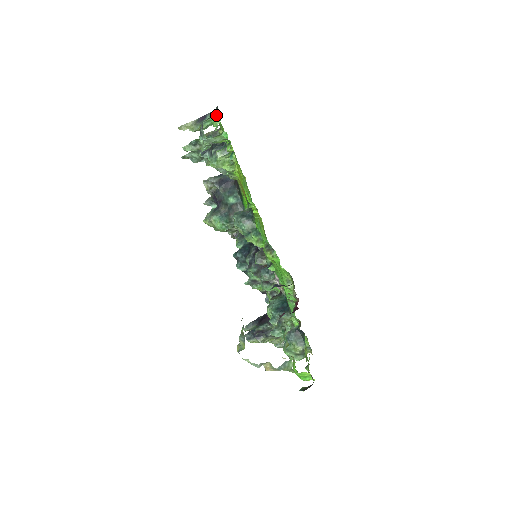
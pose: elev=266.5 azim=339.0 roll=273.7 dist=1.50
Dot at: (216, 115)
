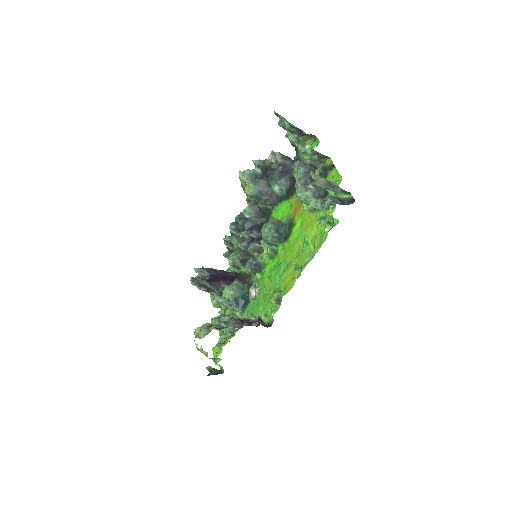
Dot at: (345, 194)
